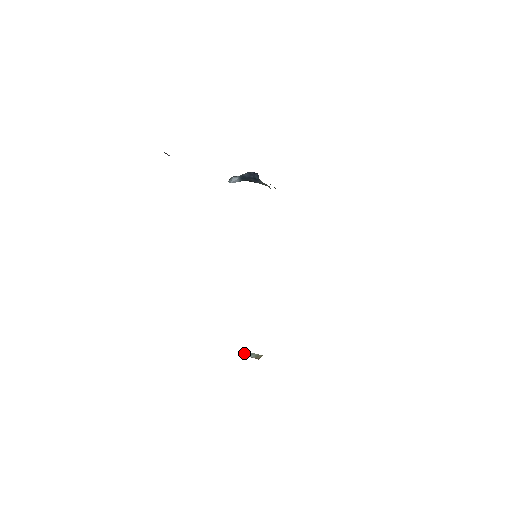
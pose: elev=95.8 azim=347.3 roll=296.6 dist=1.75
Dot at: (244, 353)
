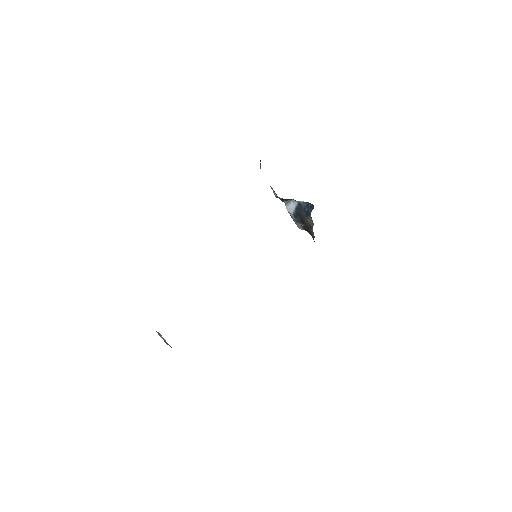
Dot at: (159, 333)
